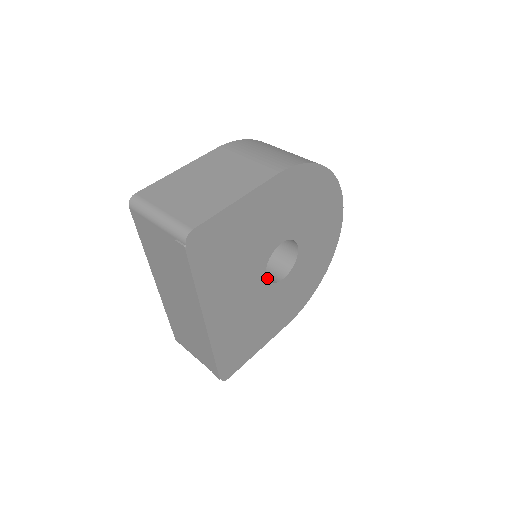
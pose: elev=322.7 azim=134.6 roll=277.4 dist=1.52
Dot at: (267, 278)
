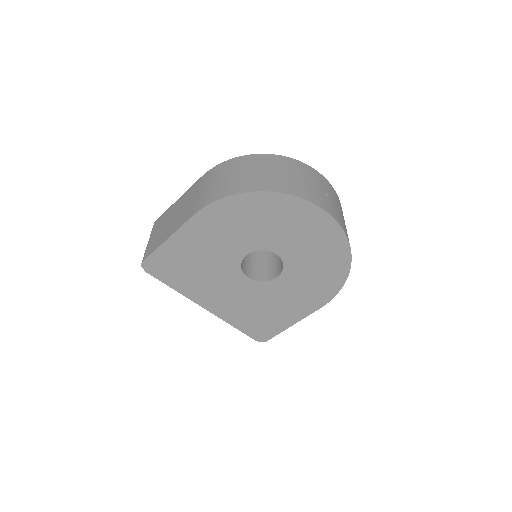
Dot at: (266, 275)
